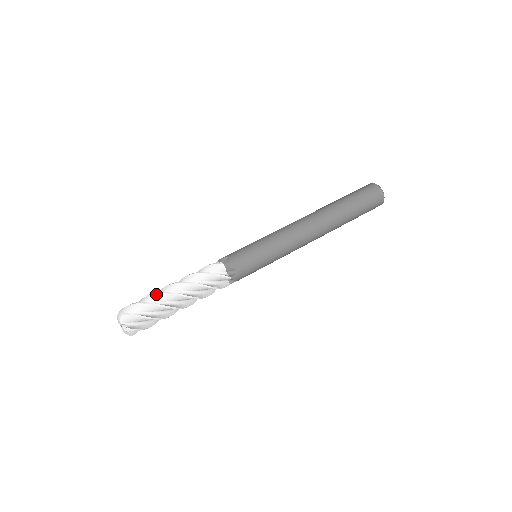
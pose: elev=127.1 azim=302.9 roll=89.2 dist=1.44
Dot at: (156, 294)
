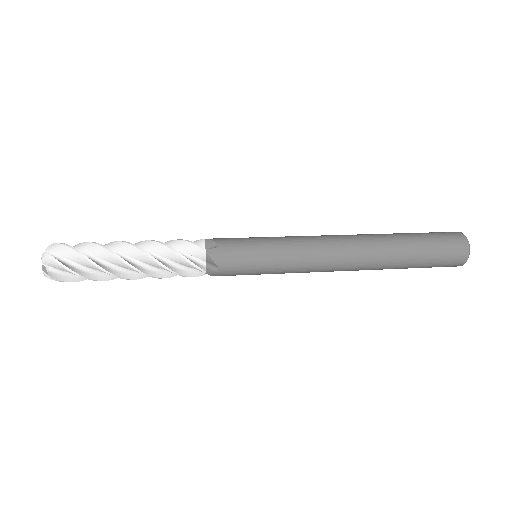
Dot at: (106, 244)
